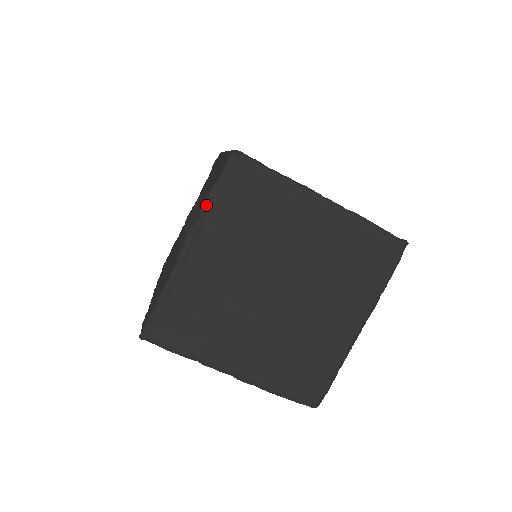
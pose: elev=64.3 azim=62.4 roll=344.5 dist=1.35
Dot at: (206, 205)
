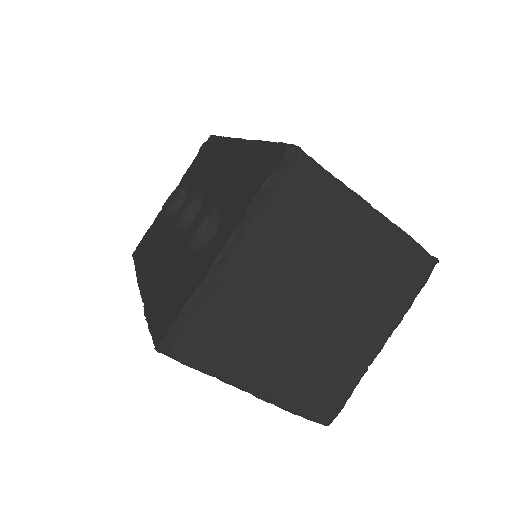
Dot at: (255, 203)
